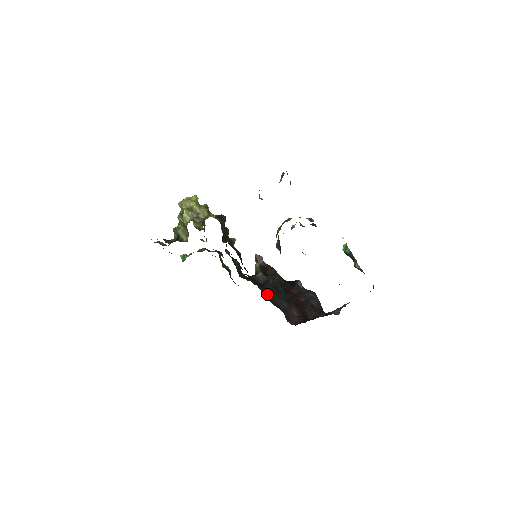
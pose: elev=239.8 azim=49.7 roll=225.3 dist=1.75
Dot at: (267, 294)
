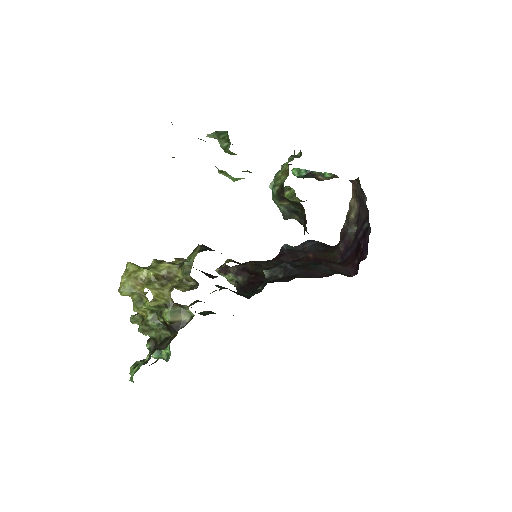
Dot at: (308, 276)
